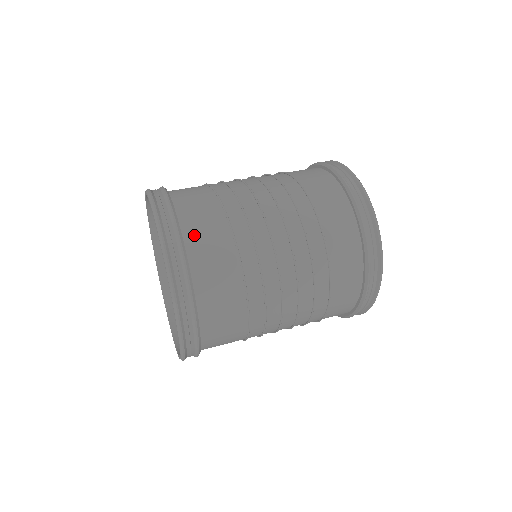
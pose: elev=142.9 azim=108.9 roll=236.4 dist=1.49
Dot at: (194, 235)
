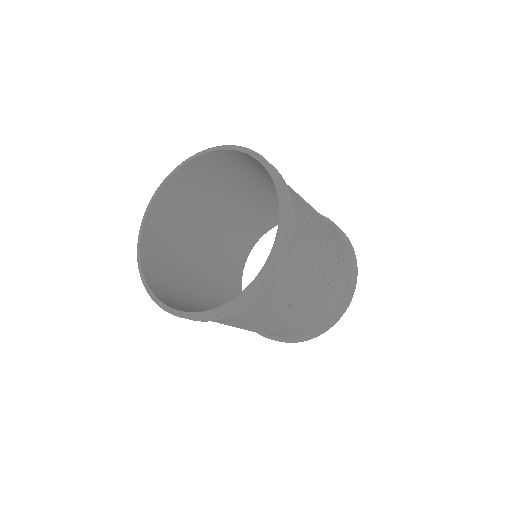
Dot at: occluded
